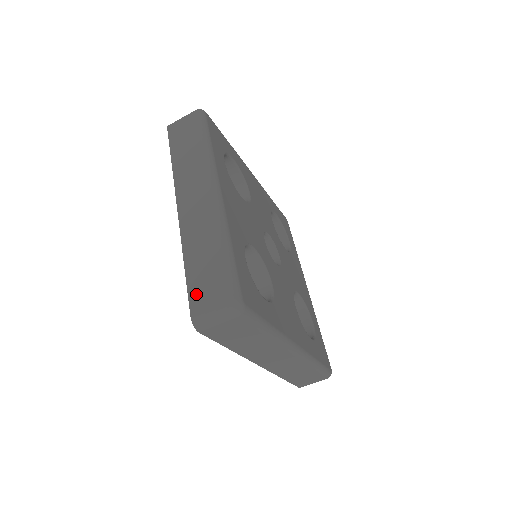
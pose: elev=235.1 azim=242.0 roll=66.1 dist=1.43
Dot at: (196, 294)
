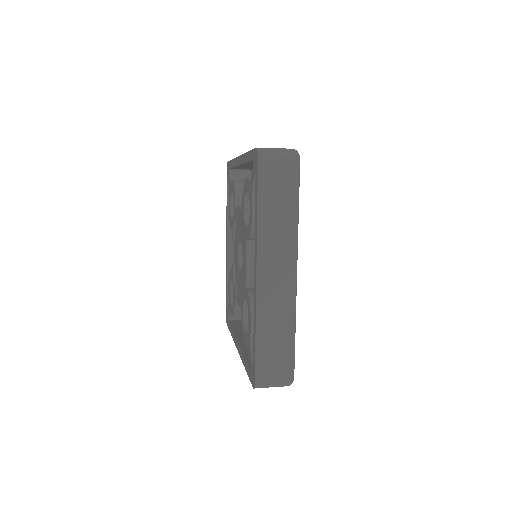
Dot at: (263, 366)
